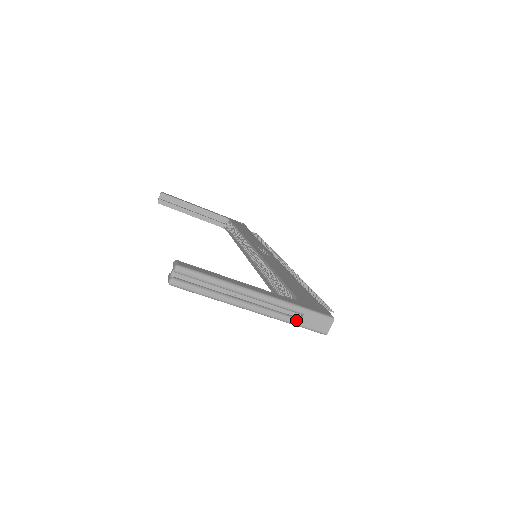
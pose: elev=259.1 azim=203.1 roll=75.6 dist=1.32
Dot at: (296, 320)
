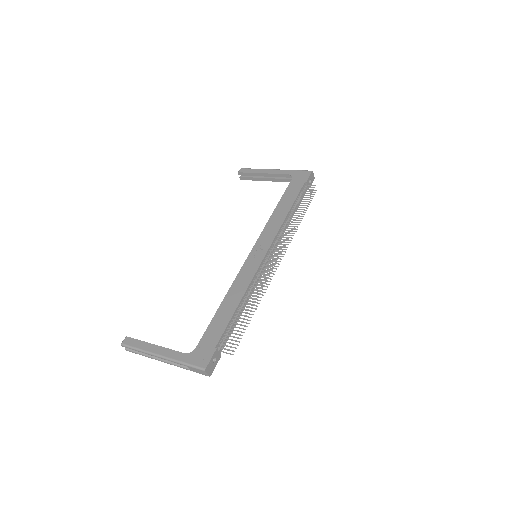
Dot at: (187, 369)
